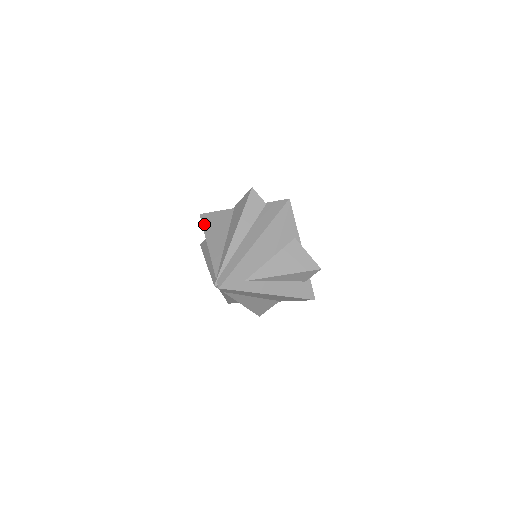
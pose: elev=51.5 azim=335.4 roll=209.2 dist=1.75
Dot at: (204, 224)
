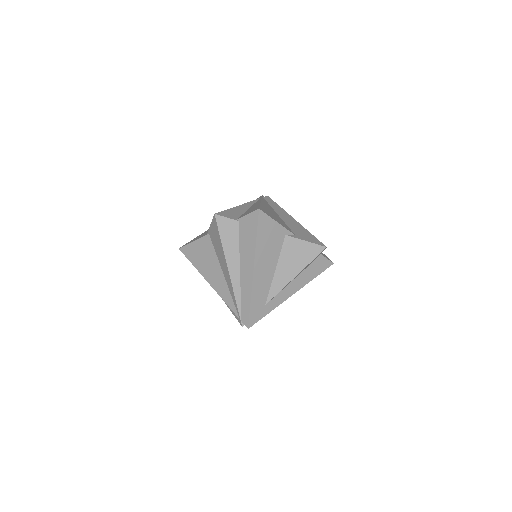
Dot at: (191, 260)
